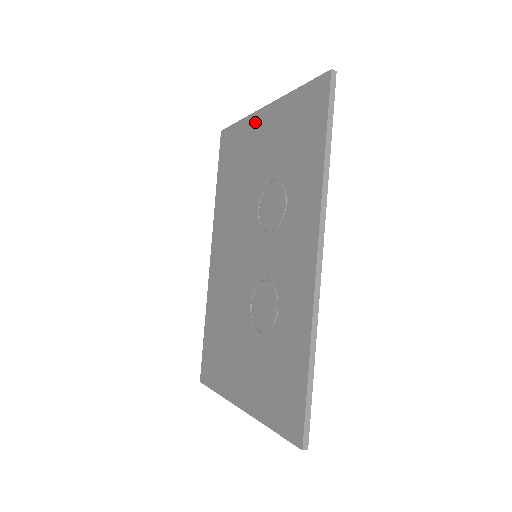
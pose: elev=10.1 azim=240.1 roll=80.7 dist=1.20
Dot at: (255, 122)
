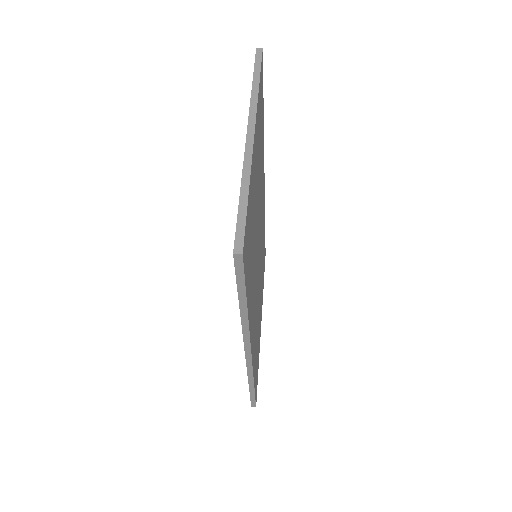
Dot at: occluded
